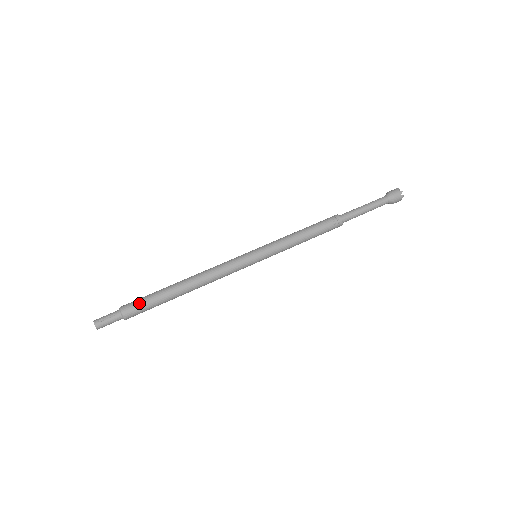
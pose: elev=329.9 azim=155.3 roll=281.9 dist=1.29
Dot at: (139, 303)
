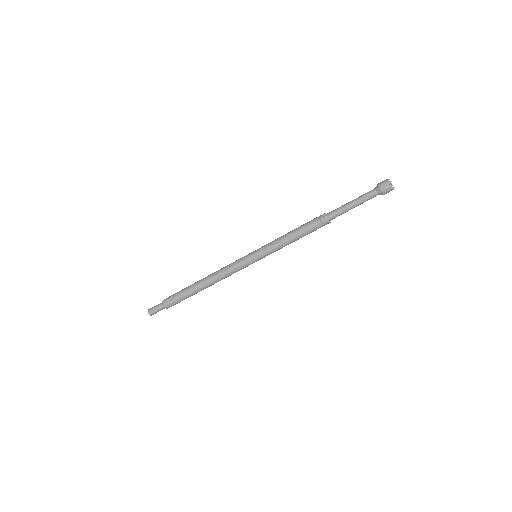
Dot at: (174, 300)
